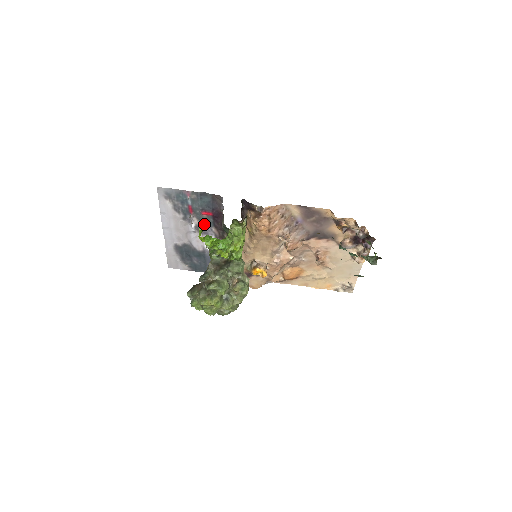
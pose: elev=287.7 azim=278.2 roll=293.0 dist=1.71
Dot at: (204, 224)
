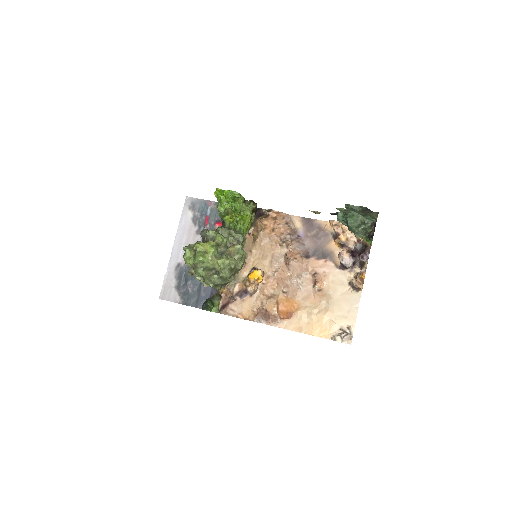
Dot at: occluded
